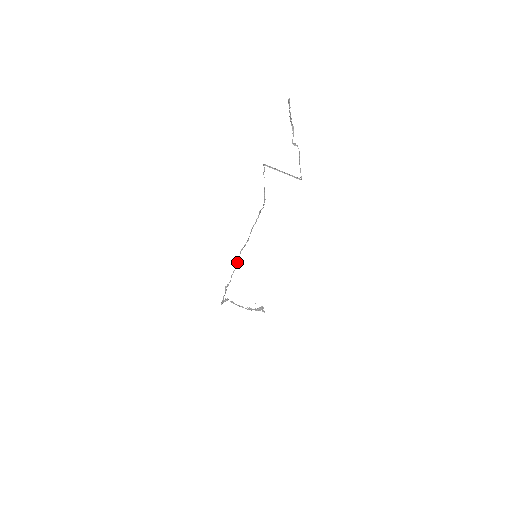
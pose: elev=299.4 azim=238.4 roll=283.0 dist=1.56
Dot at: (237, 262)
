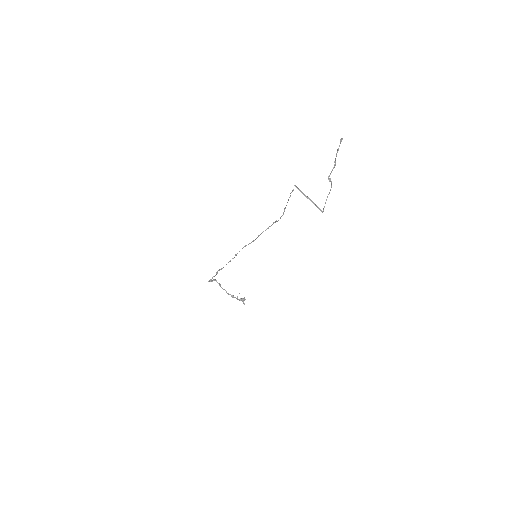
Dot at: occluded
